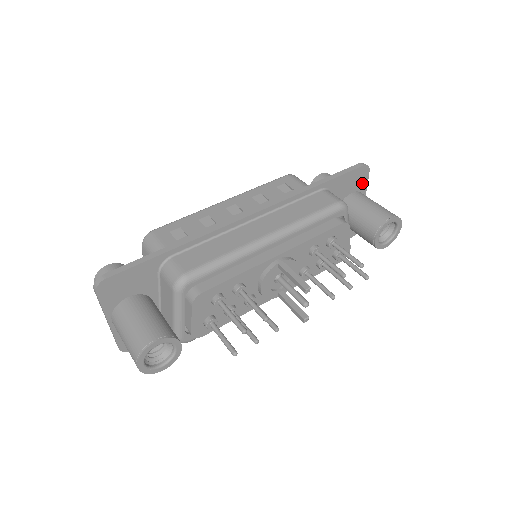
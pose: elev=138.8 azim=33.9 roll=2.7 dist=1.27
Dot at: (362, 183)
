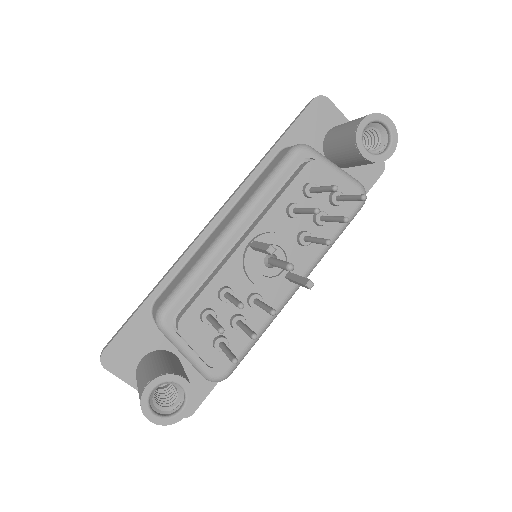
Dot at: (332, 116)
